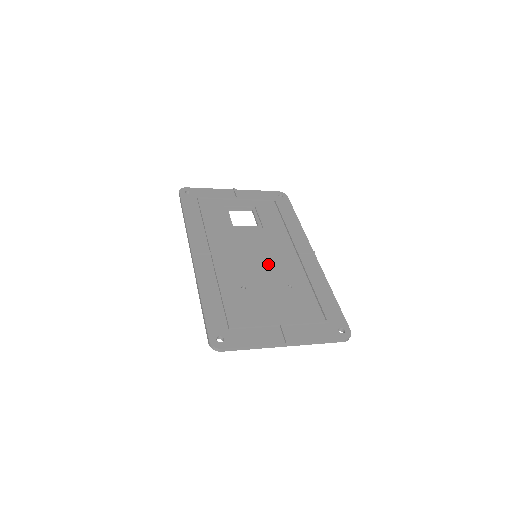
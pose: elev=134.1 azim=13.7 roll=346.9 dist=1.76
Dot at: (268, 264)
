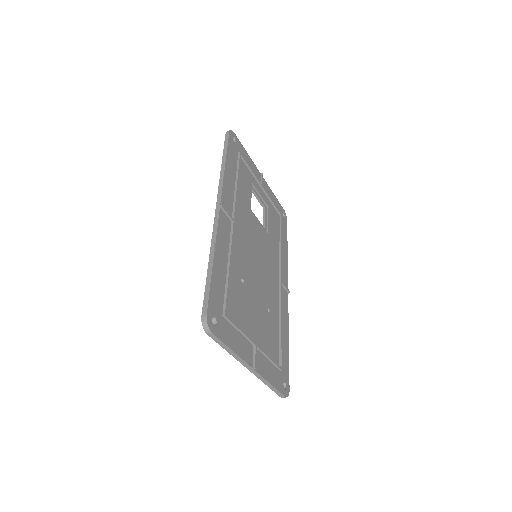
Dot at: (262, 273)
